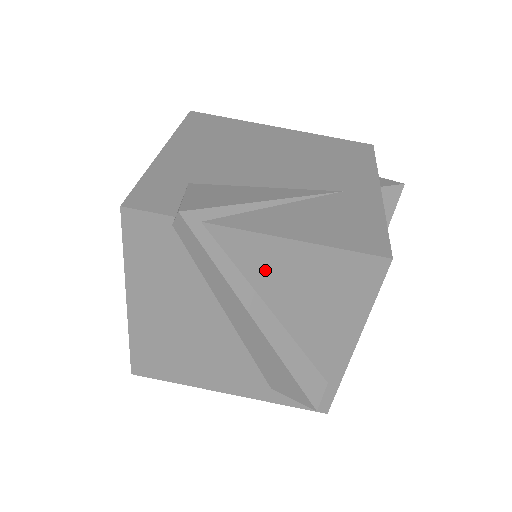
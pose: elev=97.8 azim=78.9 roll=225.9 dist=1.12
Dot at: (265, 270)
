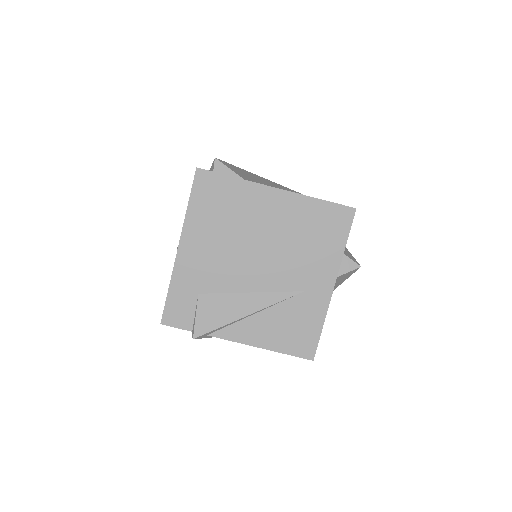
Dot at: occluded
